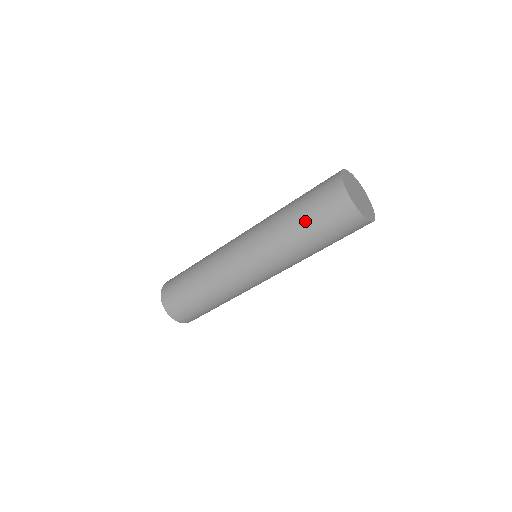
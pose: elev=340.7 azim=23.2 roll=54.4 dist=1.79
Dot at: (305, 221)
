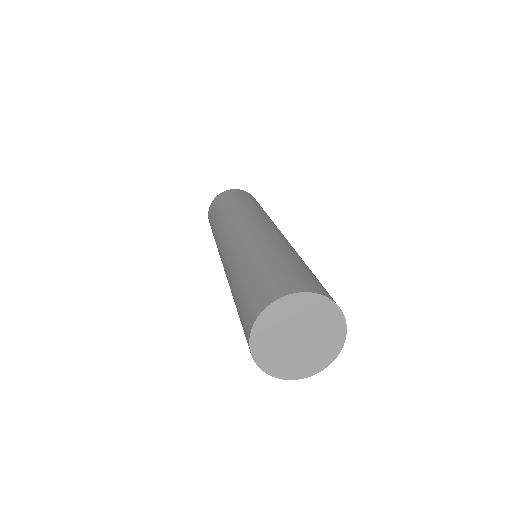
Dot at: (236, 300)
